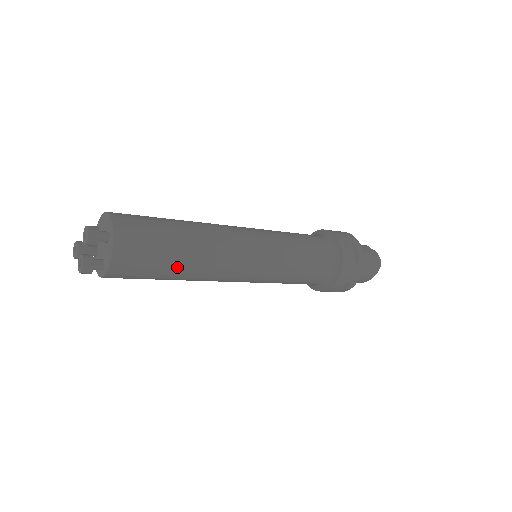
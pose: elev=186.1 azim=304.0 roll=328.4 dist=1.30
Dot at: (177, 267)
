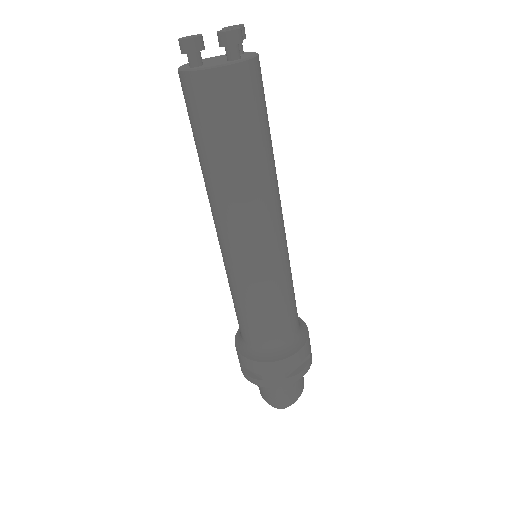
Dot at: (270, 141)
